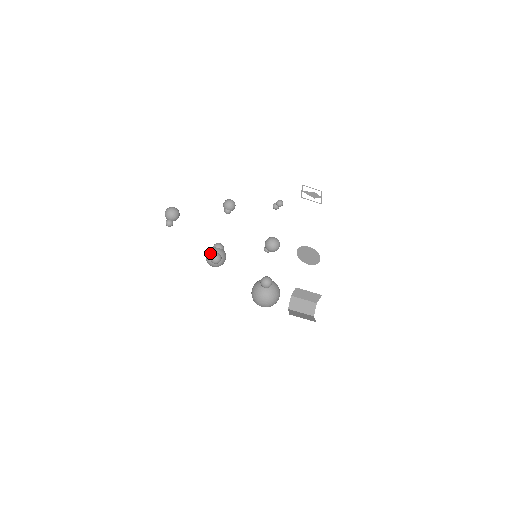
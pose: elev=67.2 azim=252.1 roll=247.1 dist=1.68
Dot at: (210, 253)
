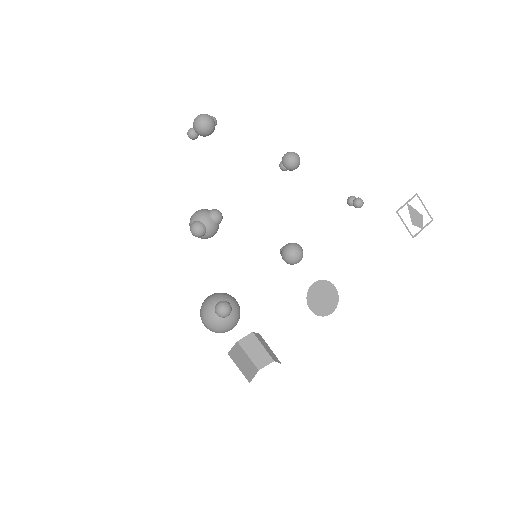
Dot at: (196, 218)
